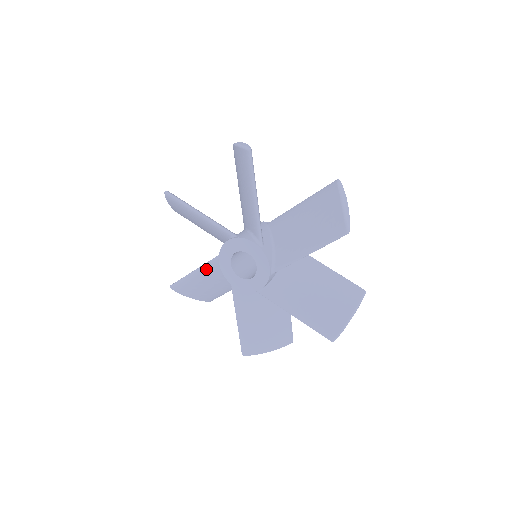
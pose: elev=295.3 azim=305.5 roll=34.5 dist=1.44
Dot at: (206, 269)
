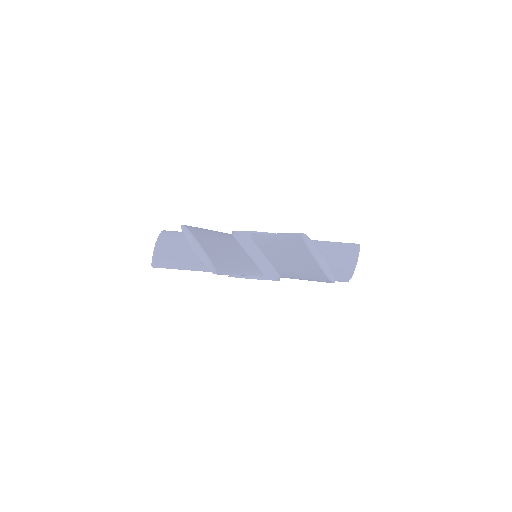
Dot at: occluded
